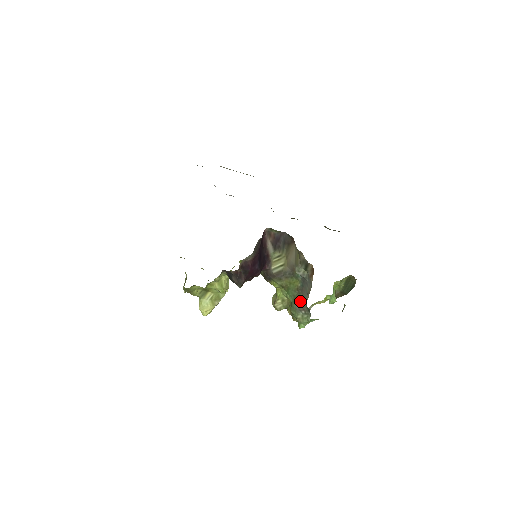
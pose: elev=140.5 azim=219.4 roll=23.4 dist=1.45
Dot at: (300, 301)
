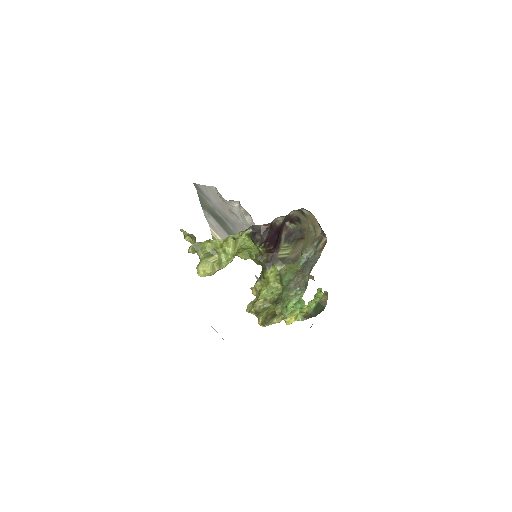
Dot at: (298, 280)
